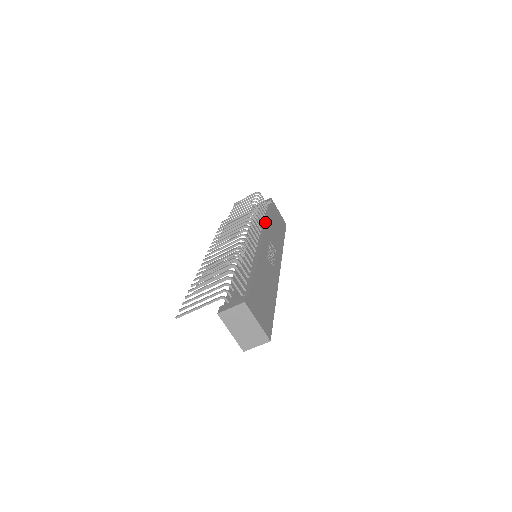
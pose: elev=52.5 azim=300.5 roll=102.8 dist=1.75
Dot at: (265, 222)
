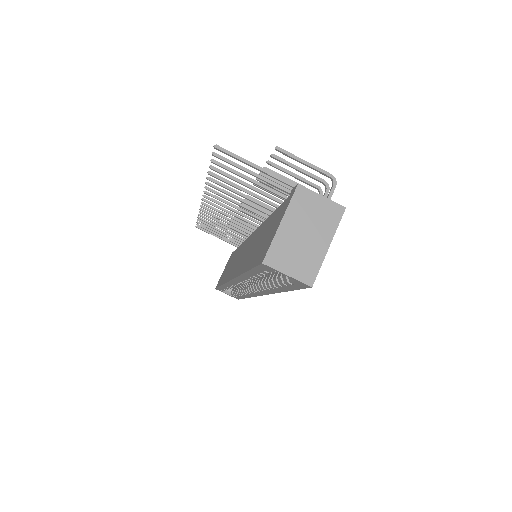
Dot at: occluded
